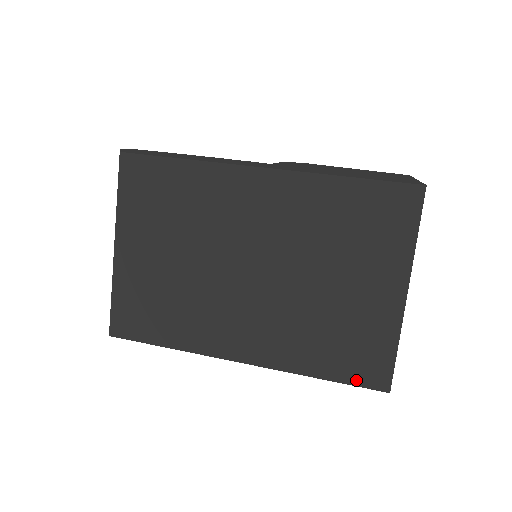
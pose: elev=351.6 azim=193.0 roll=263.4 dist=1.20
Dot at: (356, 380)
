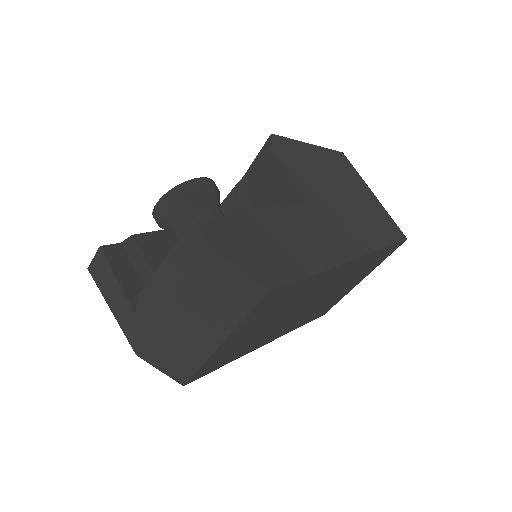
Dot at: (315, 318)
